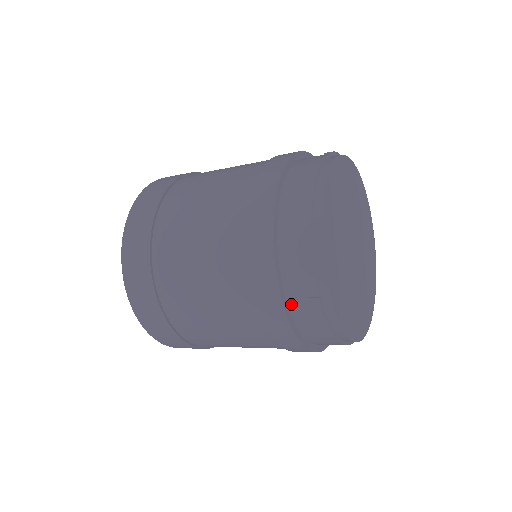
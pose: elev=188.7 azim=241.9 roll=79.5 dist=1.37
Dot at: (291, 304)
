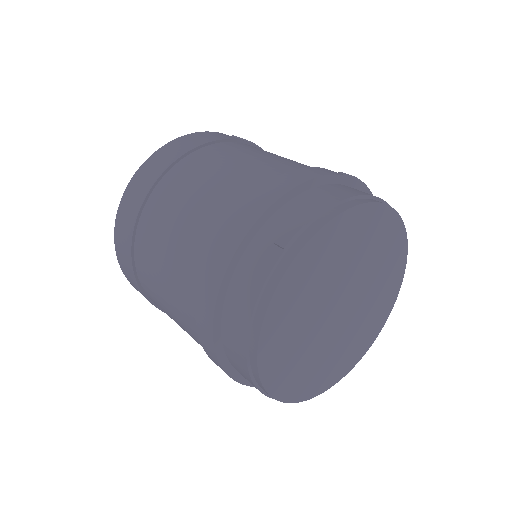
Dot at: occluded
